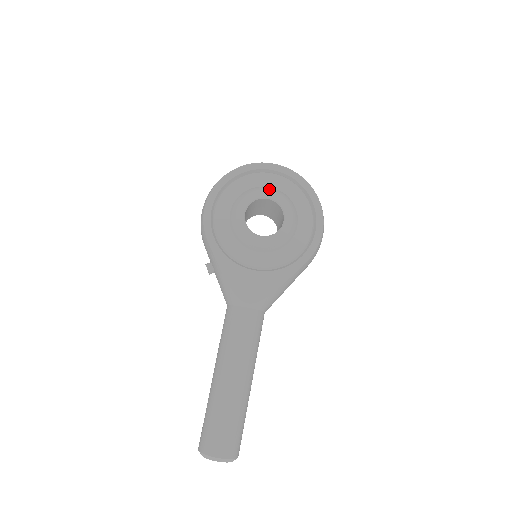
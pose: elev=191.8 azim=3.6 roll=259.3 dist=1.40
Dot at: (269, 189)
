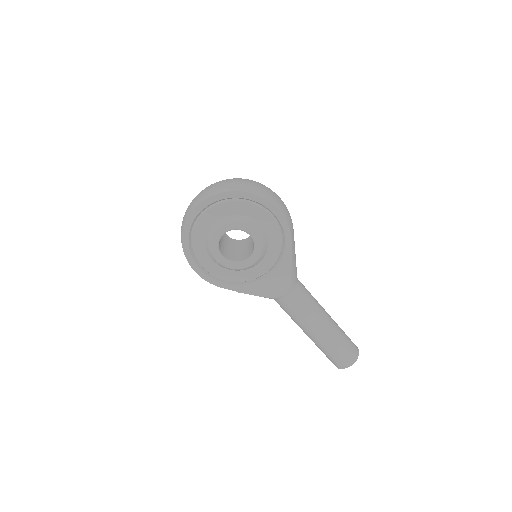
Dot at: (218, 227)
